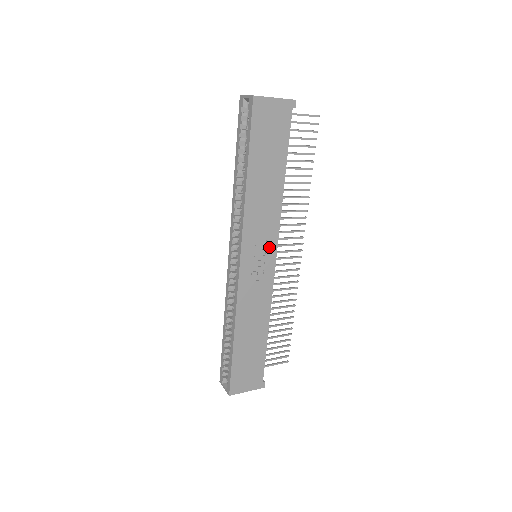
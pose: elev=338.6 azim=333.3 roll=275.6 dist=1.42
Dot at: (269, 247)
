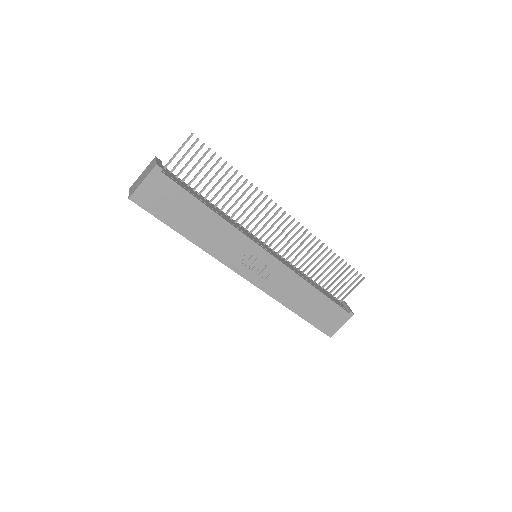
Dot at: (253, 252)
